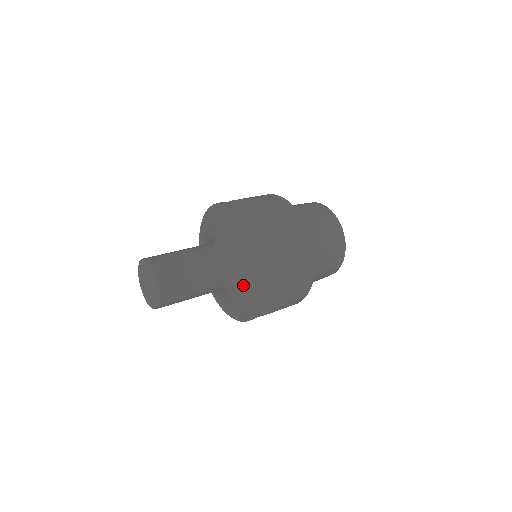
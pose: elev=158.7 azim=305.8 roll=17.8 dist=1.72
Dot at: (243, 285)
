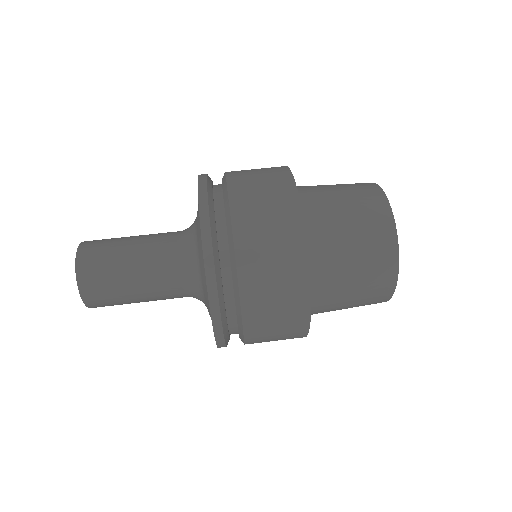
Dot at: (206, 304)
